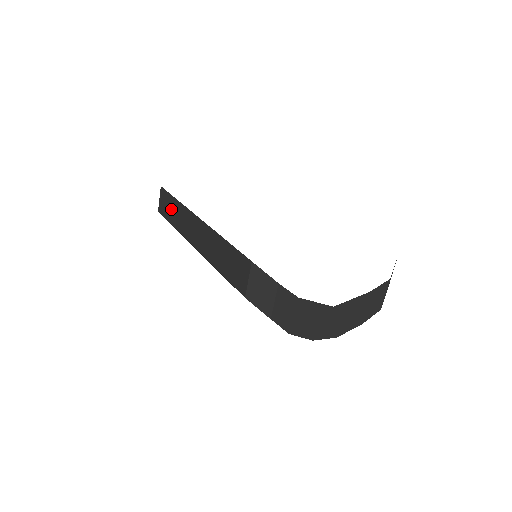
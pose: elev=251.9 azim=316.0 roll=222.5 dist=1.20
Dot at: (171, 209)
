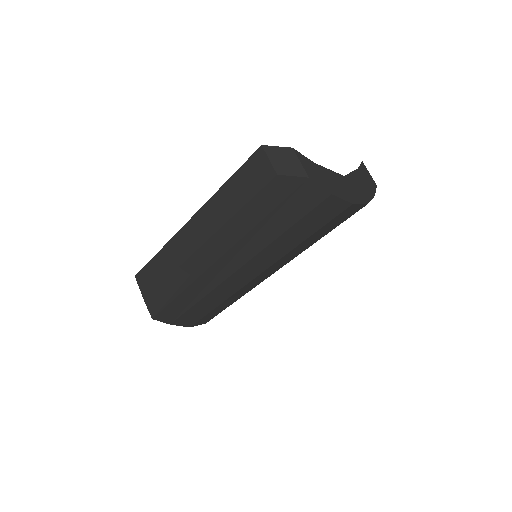
Dot at: (158, 269)
